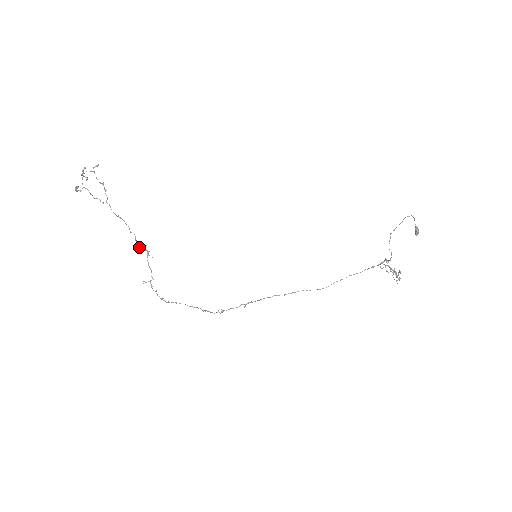
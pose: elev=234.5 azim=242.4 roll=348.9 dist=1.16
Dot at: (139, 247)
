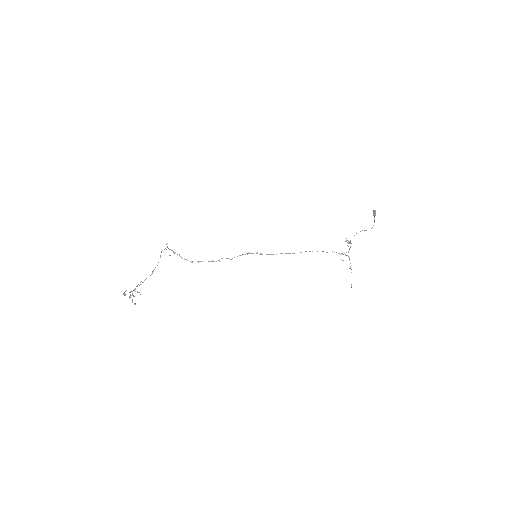
Dot at: (161, 252)
